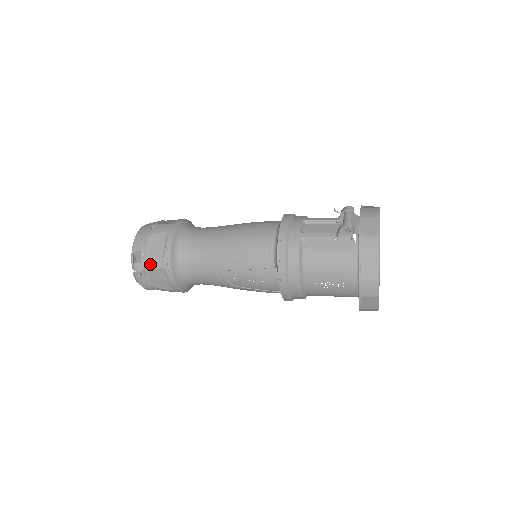
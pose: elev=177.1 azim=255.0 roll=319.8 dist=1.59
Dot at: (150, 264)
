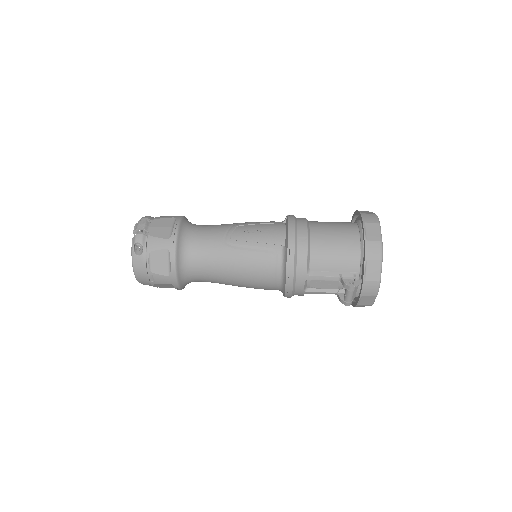
Dot at: occluded
